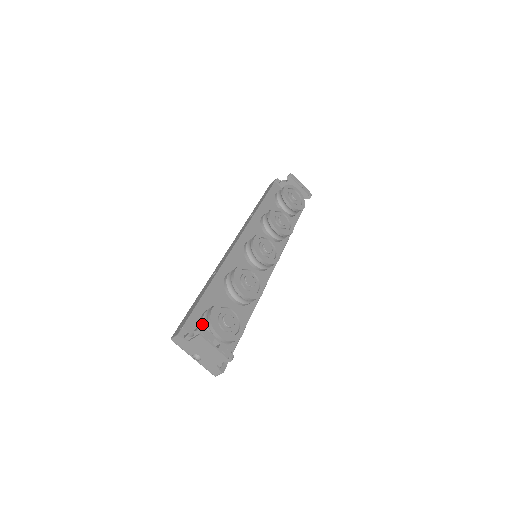
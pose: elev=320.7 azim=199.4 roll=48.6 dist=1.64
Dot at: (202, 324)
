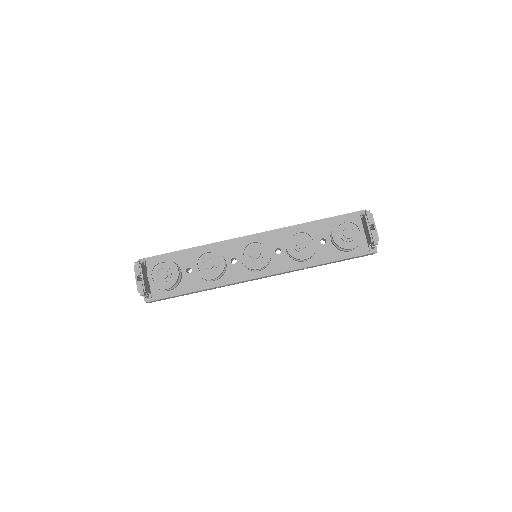
Dot at: occluded
